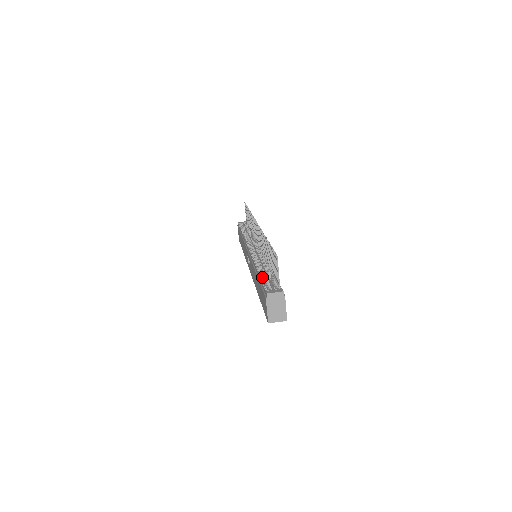
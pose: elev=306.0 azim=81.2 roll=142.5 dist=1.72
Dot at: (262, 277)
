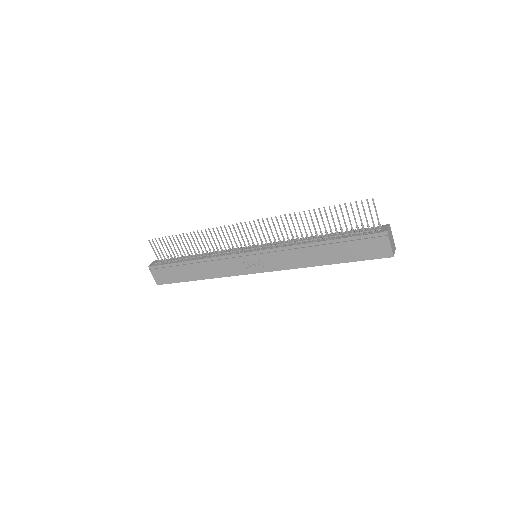
Dot at: (343, 237)
